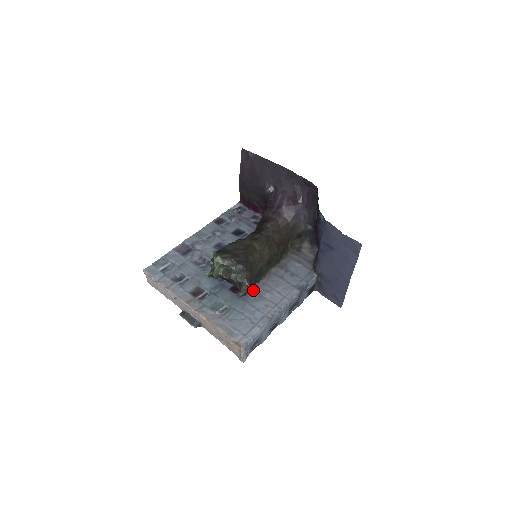
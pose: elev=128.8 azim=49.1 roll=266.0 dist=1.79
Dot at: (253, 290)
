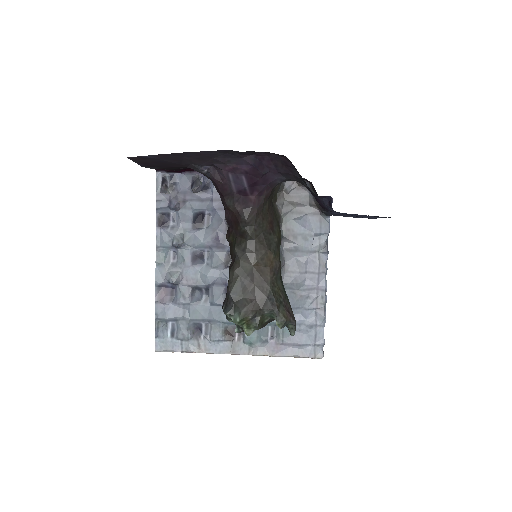
Dot at: occluded
